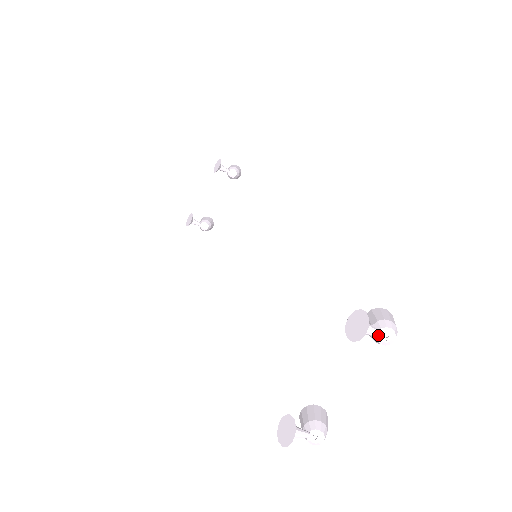
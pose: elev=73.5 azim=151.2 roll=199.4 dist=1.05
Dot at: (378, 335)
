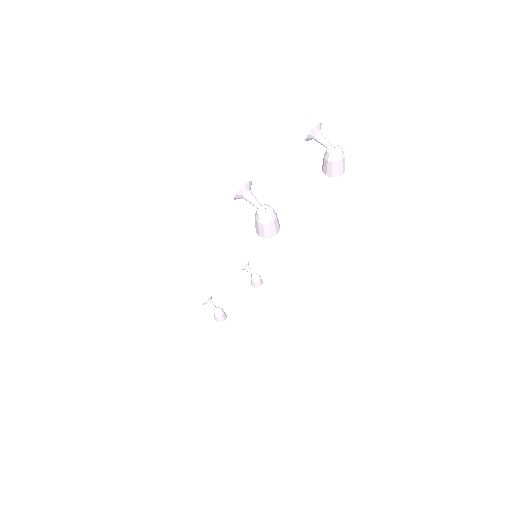
Dot at: (328, 145)
